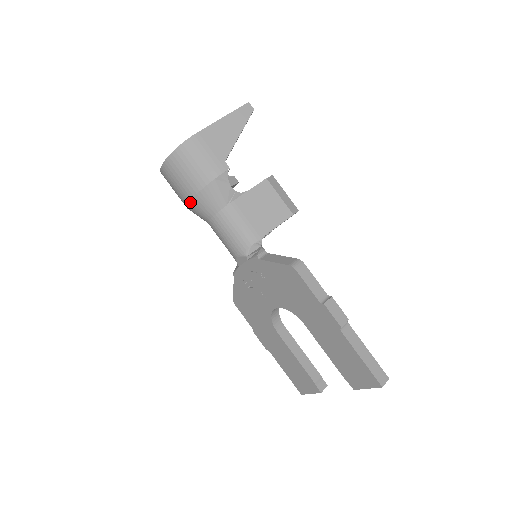
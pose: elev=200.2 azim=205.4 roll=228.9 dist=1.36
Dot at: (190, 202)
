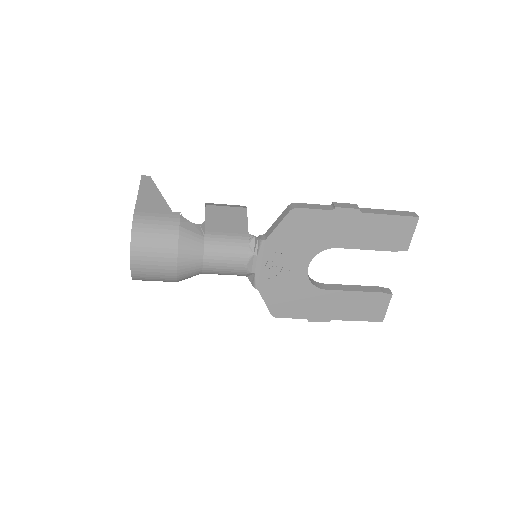
Dot at: (178, 263)
